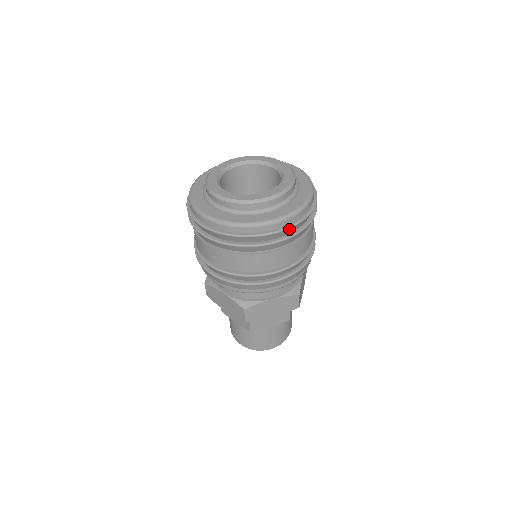
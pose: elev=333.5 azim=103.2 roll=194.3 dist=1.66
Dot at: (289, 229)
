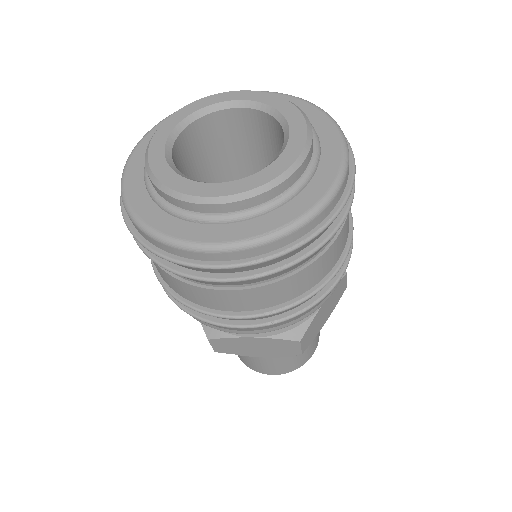
Dot at: (254, 264)
